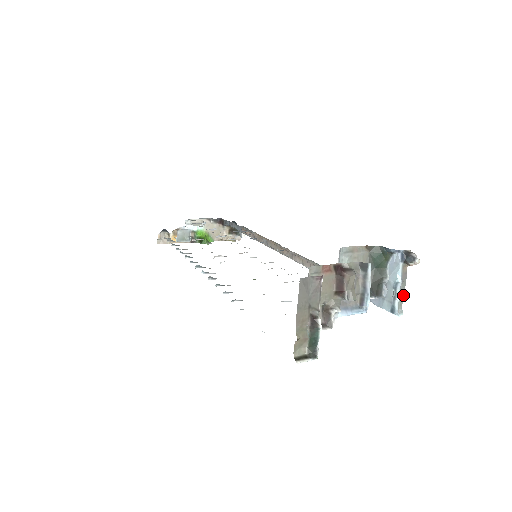
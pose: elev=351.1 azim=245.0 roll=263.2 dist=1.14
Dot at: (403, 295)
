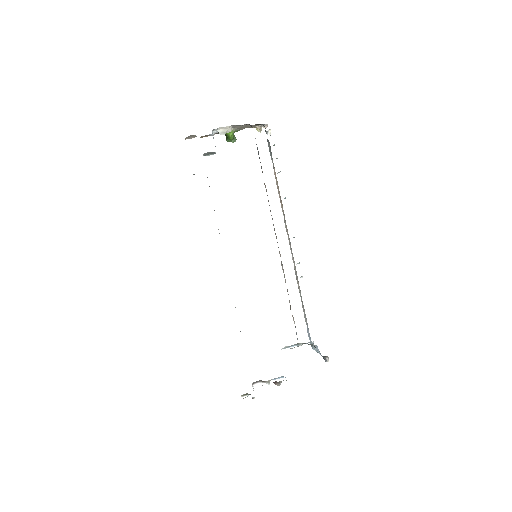
Dot at: occluded
